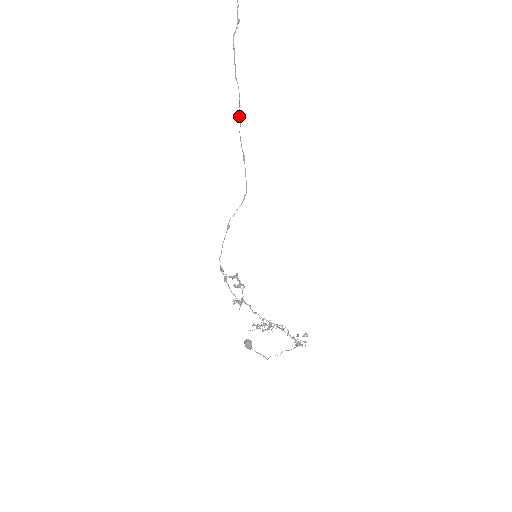
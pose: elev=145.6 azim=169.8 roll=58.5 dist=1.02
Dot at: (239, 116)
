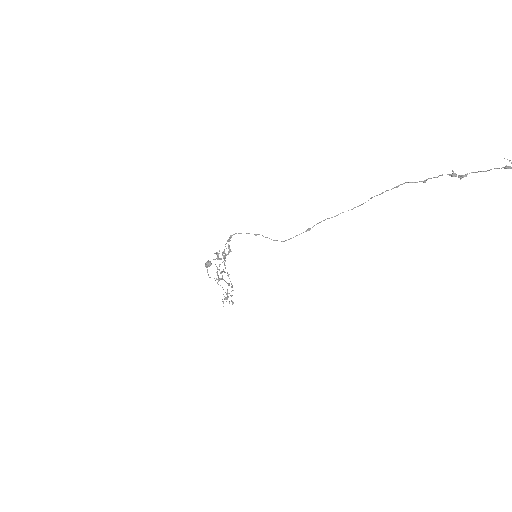
Dot at: occluded
